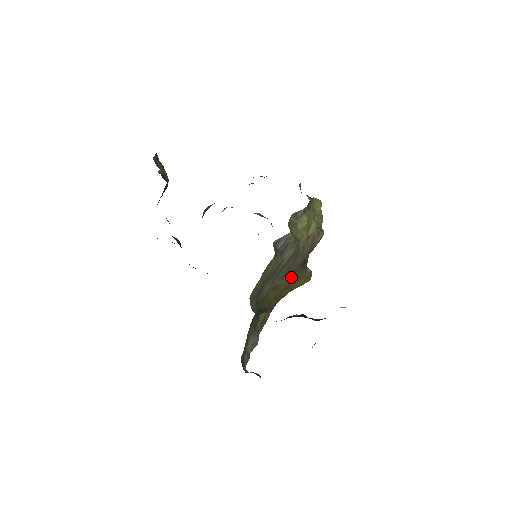
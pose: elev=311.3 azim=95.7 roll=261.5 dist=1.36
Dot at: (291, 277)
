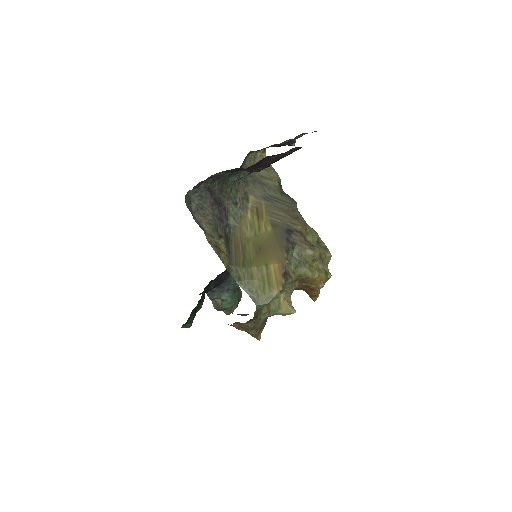
Dot at: (272, 233)
